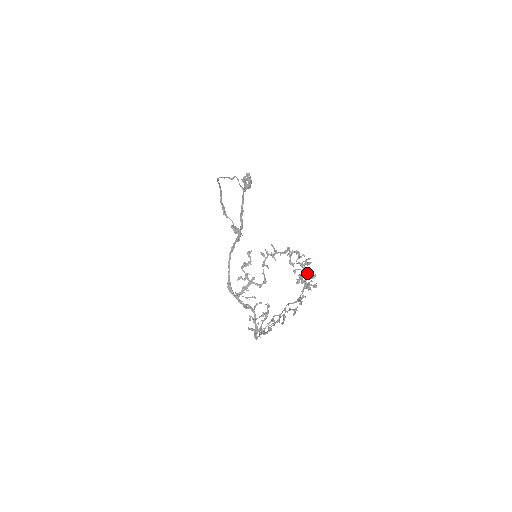
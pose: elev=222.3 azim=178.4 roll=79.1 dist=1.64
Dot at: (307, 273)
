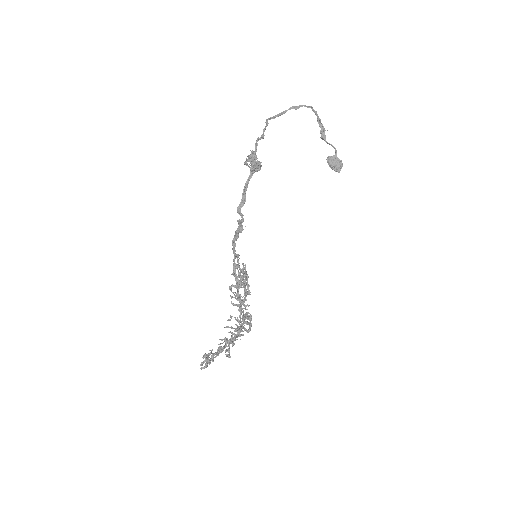
Dot at: (244, 329)
